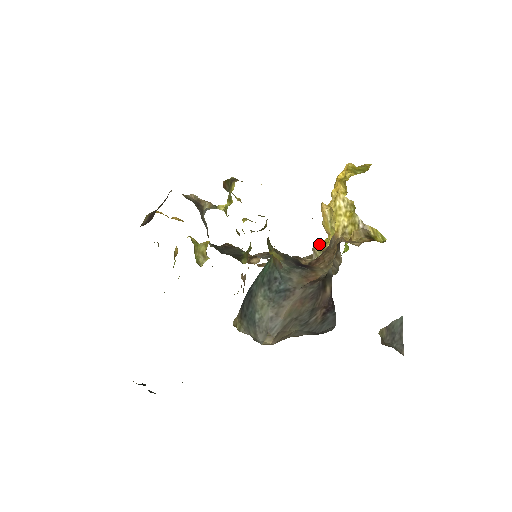
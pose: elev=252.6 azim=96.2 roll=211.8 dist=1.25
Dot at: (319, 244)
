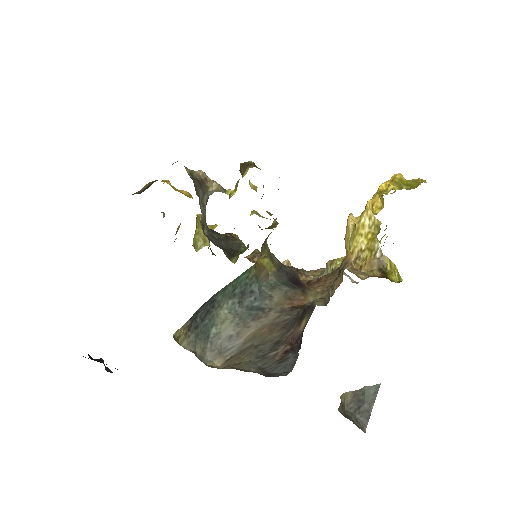
Dot at: (334, 260)
